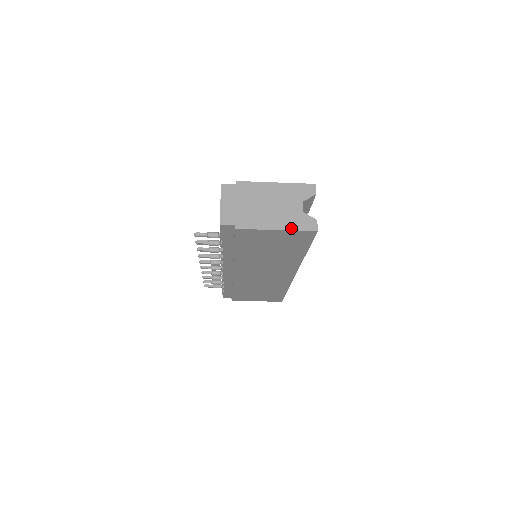
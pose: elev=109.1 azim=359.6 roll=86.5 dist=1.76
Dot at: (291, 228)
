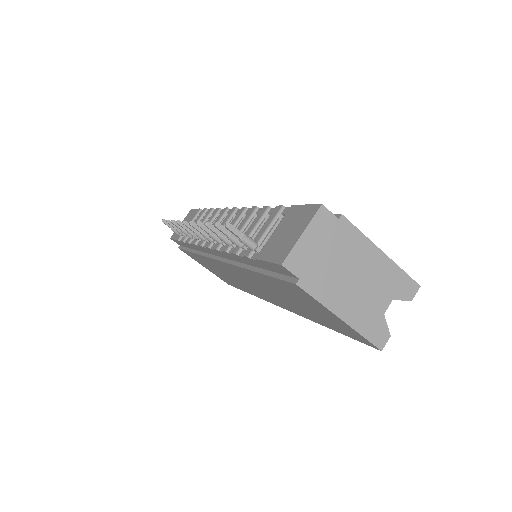
Dot at: (358, 328)
